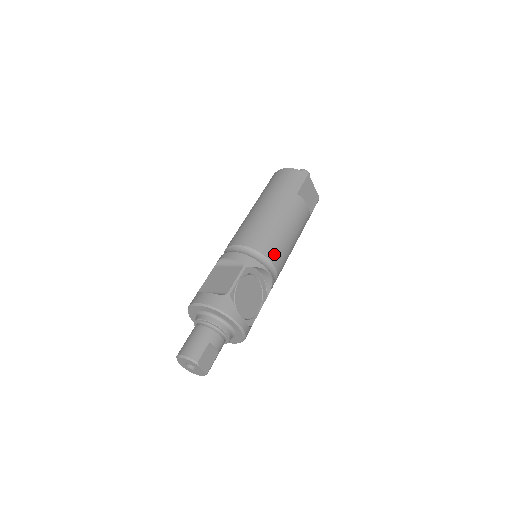
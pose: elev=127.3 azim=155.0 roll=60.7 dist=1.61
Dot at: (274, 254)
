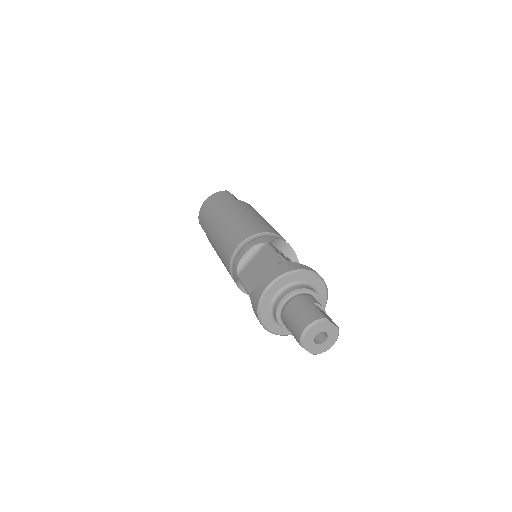
Dot at: (273, 231)
